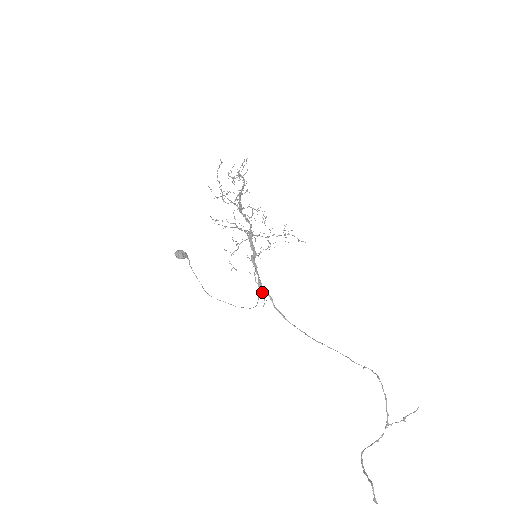
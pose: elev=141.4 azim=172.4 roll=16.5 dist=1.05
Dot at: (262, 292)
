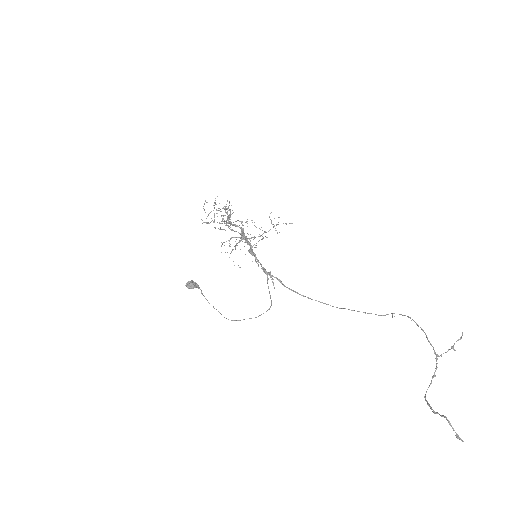
Dot at: occluded
